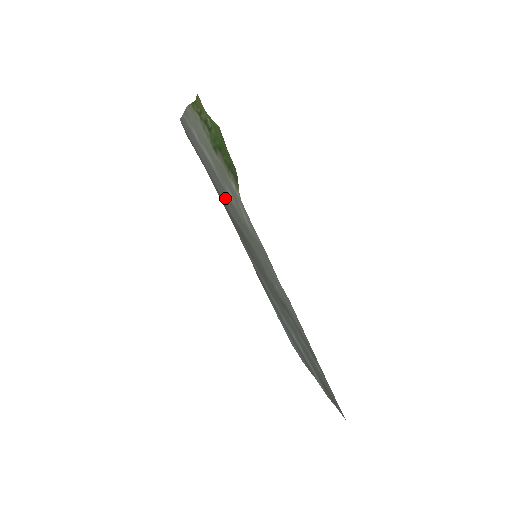
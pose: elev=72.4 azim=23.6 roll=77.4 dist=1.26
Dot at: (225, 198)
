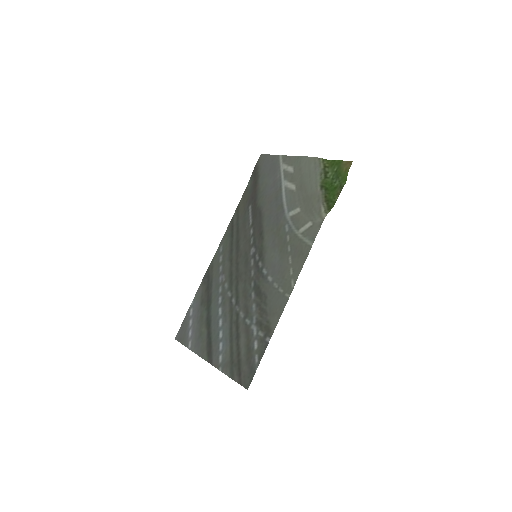
Dot at: (272, 212)
